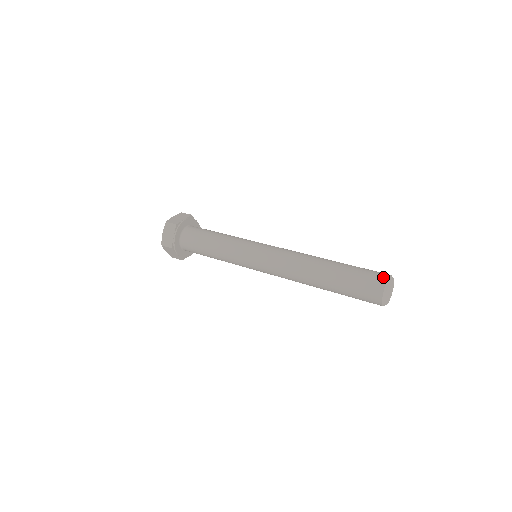
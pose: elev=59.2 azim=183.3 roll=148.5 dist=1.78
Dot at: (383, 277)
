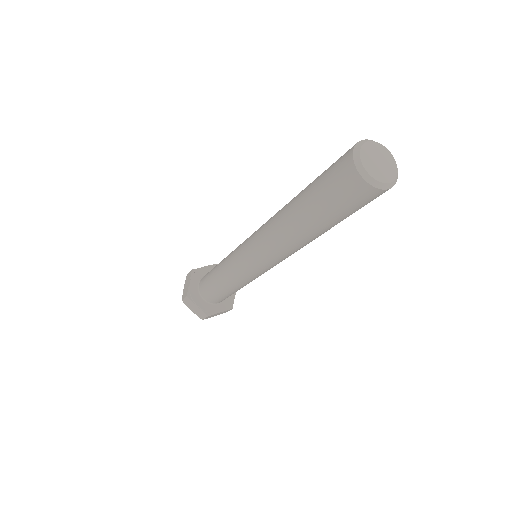
Dot at: (347, 162)
